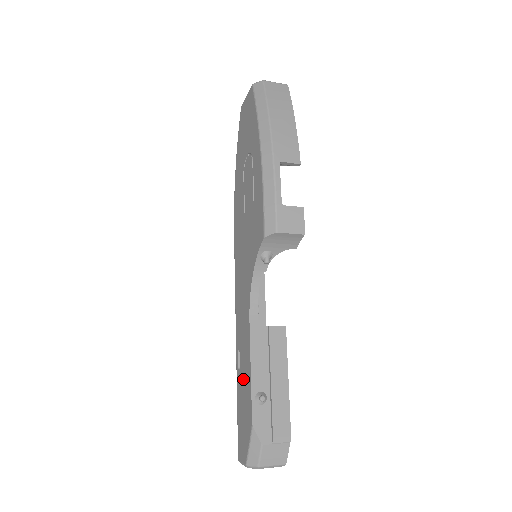
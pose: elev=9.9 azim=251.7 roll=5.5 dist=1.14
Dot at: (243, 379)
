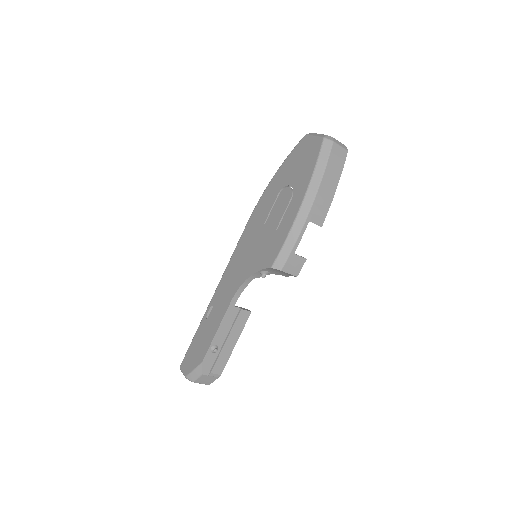
Dot at: (207, 328)
